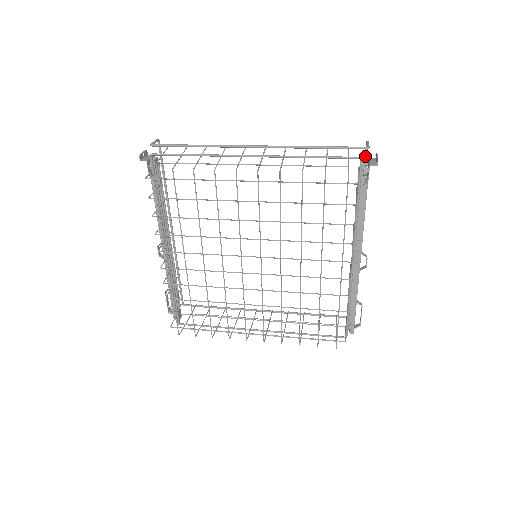
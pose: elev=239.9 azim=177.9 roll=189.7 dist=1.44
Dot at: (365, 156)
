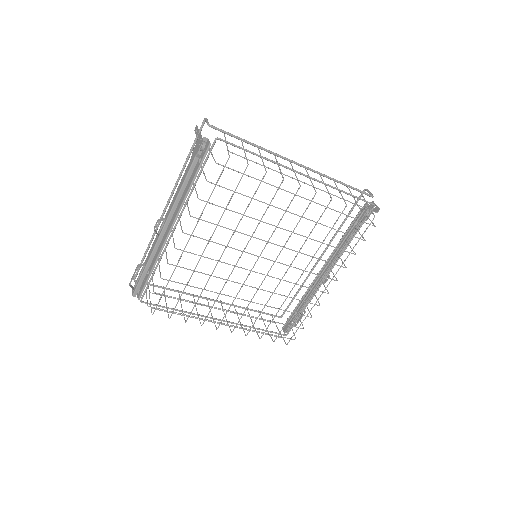
Dot at: occluded
